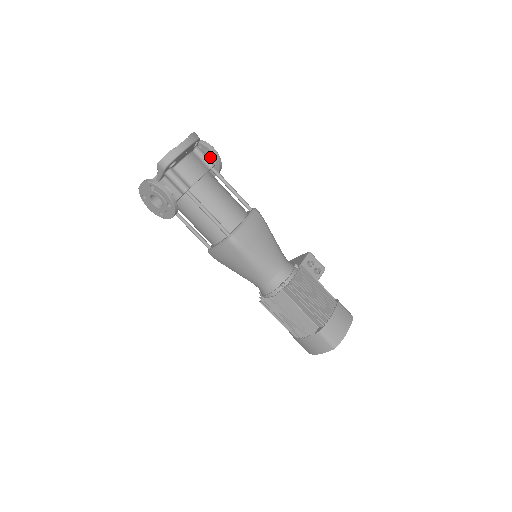
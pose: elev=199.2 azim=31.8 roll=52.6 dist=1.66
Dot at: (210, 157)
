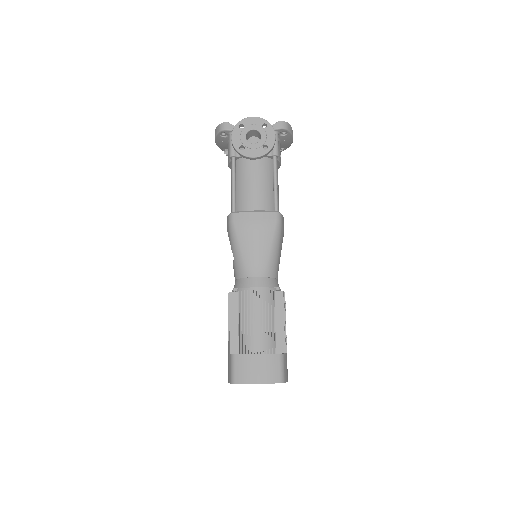
Dot at: occluded
